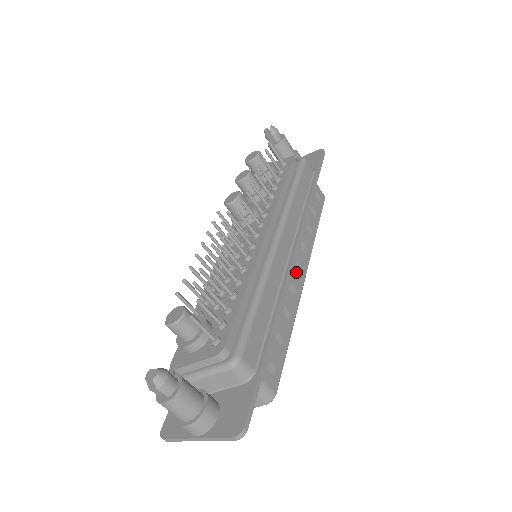
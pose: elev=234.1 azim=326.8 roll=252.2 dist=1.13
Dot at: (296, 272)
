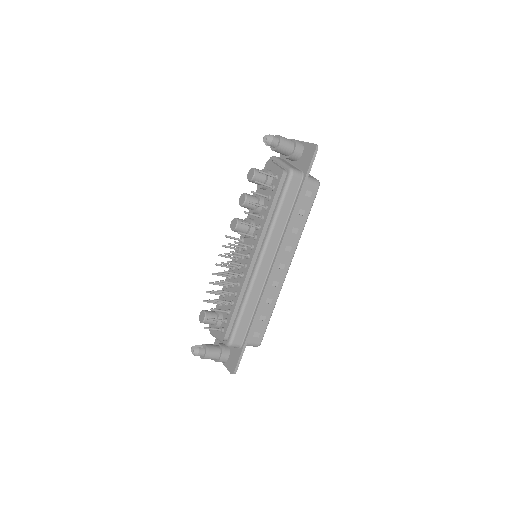
Dot at: (279, 271)
